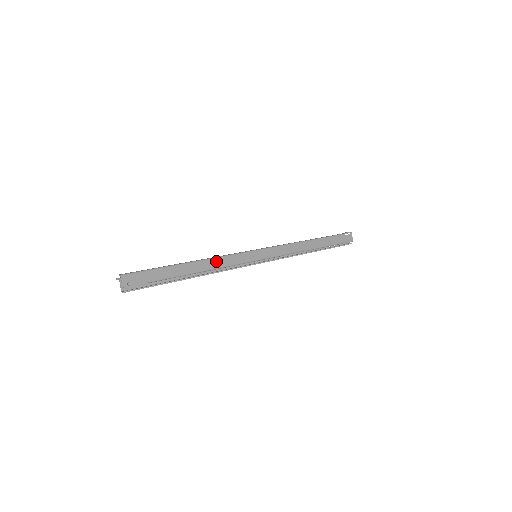
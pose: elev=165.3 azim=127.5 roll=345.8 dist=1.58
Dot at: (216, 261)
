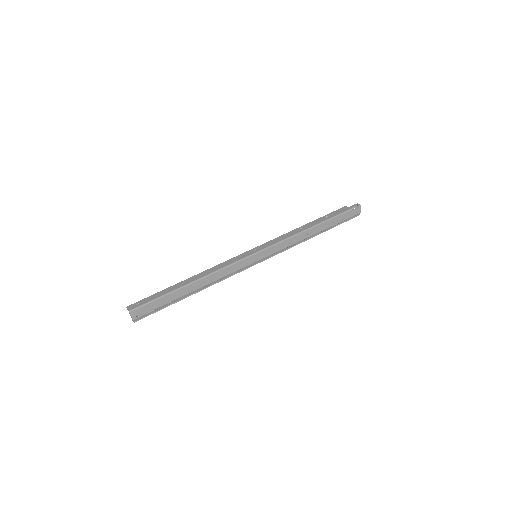
Dot at: (216, 275)
